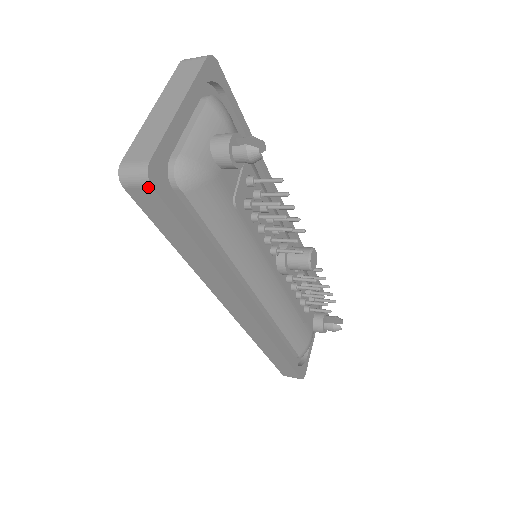
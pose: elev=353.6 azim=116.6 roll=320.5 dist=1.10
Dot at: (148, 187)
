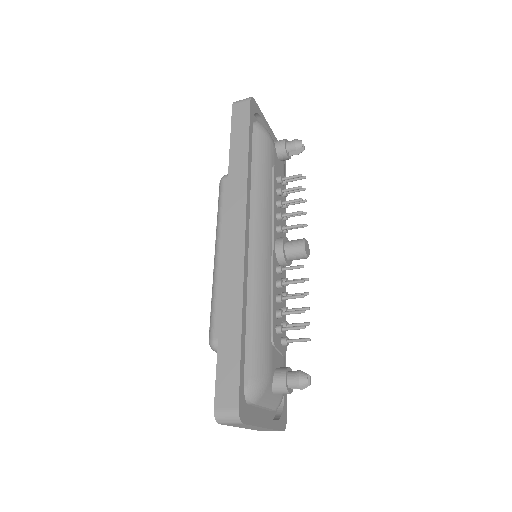
Dot at: (248, 101)
